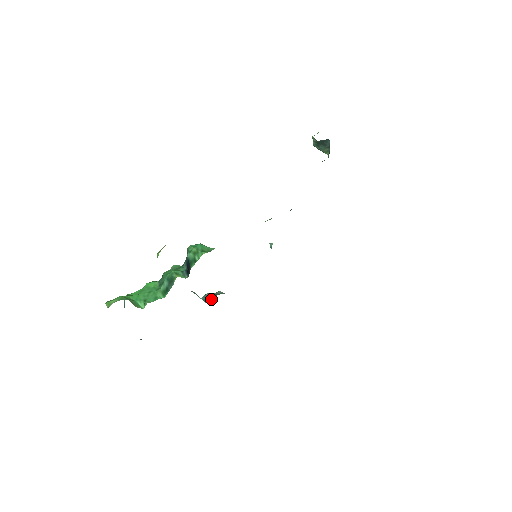
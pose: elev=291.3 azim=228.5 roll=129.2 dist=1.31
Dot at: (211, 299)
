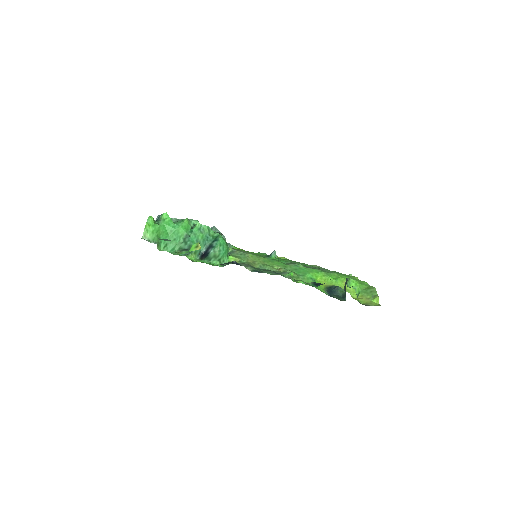
Dot at: occluded
